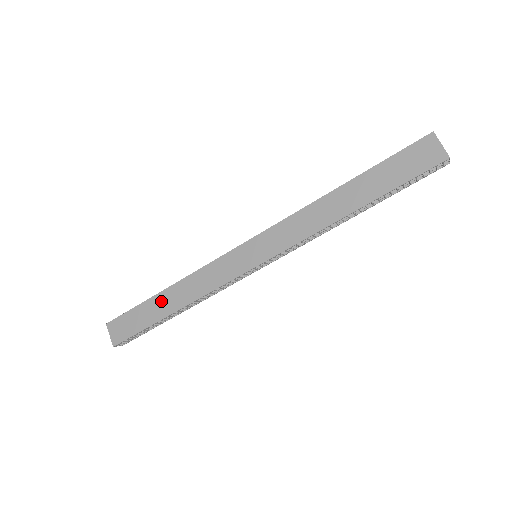
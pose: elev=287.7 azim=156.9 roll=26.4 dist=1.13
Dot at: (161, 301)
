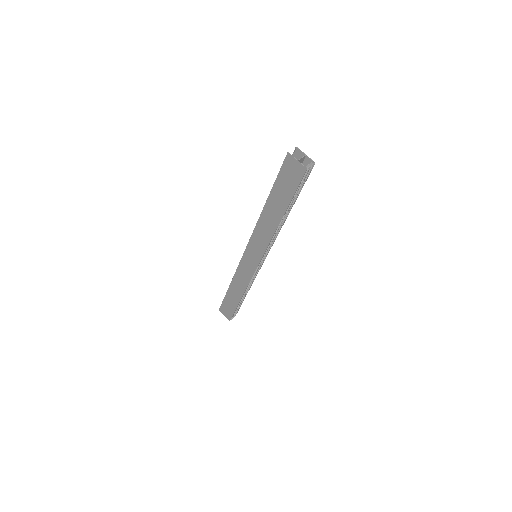
Dot at: (232, 293)
